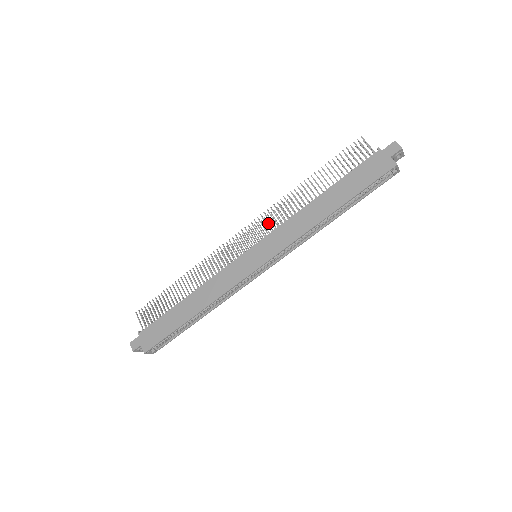
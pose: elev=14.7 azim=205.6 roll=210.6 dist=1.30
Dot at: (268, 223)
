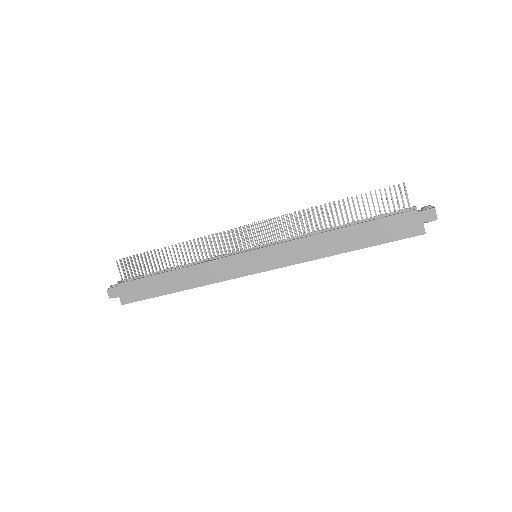
Dot at: (277, 226)
